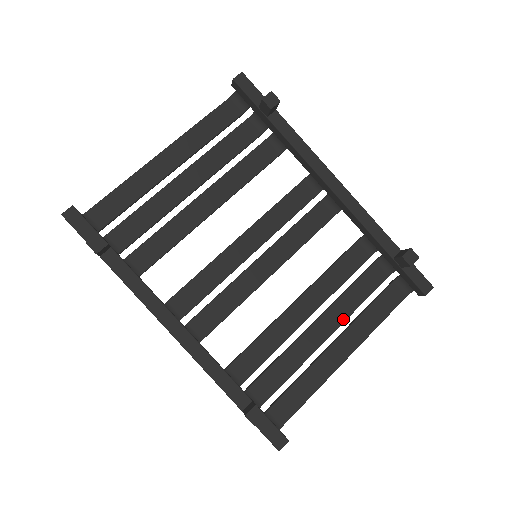
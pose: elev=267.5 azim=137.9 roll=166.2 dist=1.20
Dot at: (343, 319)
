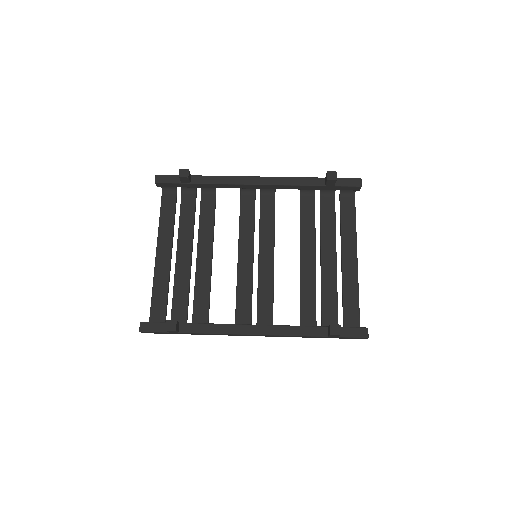
Dot at: (334, 242)
